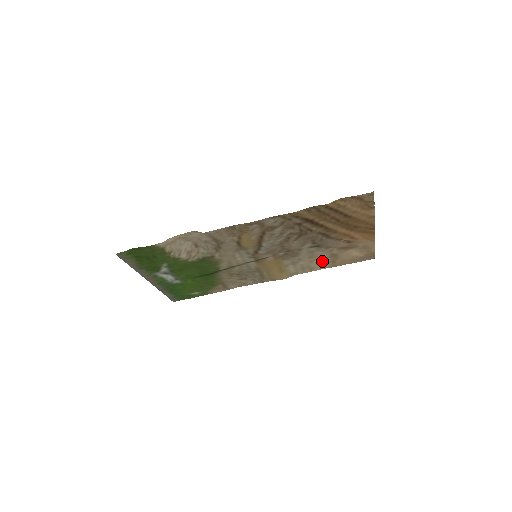
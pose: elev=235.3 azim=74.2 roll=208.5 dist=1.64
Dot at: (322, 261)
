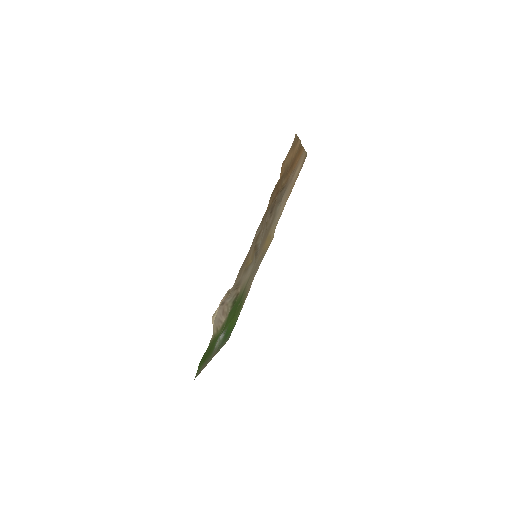
Dot at: (285, 200)
